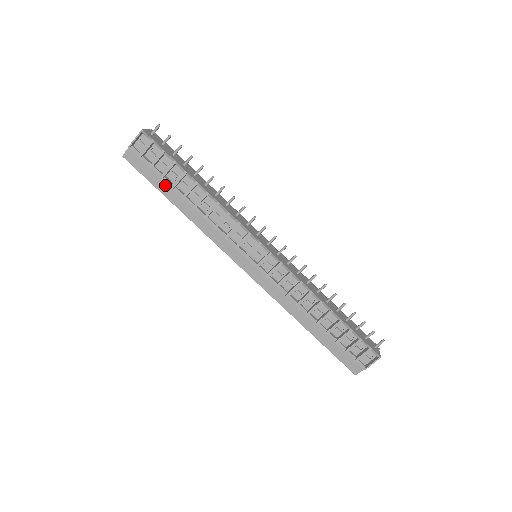
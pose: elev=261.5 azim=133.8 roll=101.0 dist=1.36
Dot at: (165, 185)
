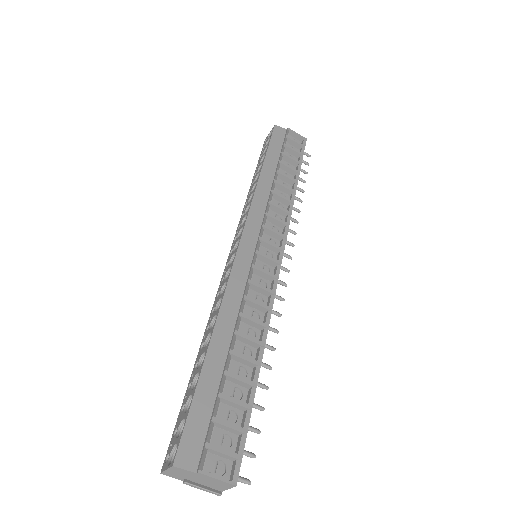
Dot at: (276, 157)
